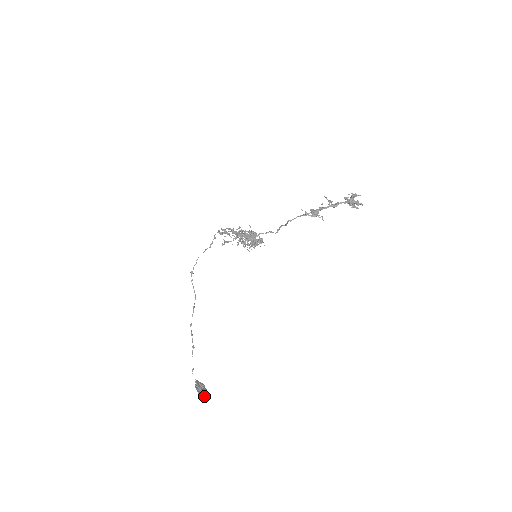
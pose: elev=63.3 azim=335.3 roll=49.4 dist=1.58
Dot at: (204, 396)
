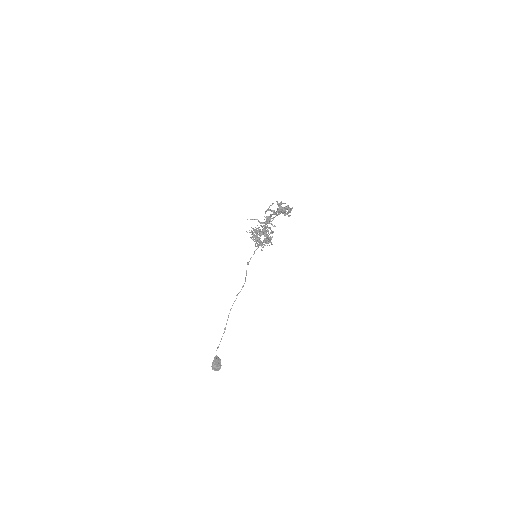
Dot at: (215, 370)
